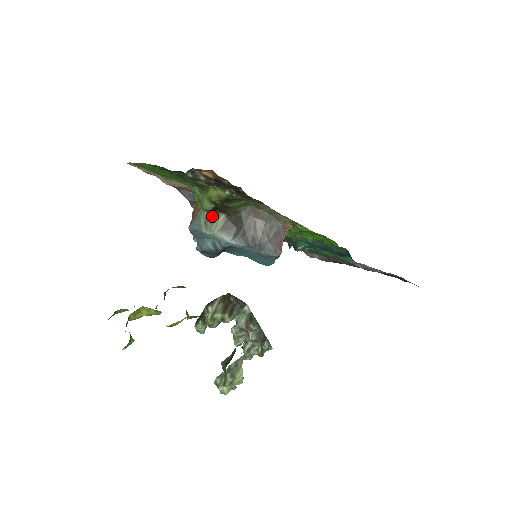
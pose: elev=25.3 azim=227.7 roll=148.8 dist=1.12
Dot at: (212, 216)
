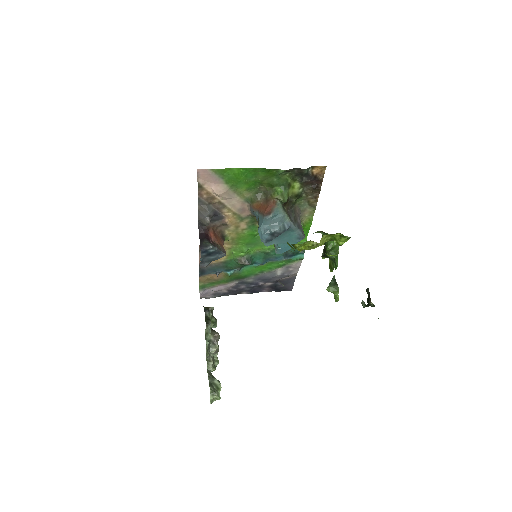
Dot at: (283, 207)
